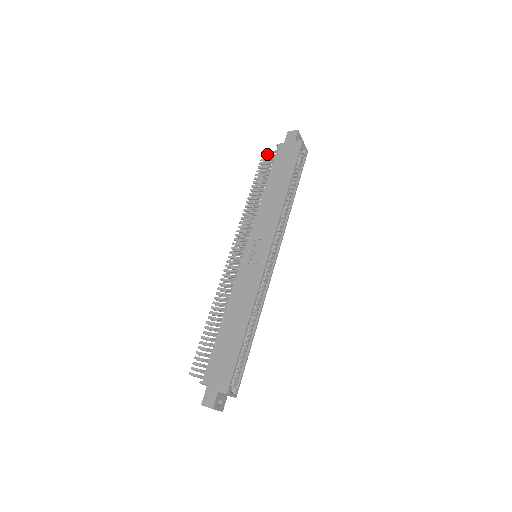
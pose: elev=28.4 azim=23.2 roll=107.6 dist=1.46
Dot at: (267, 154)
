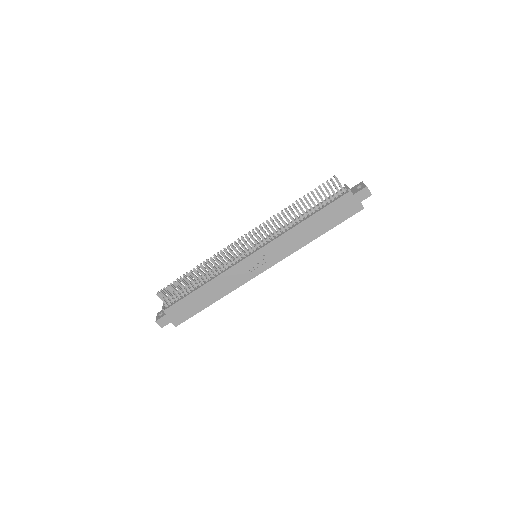
Dot at: (337, 178)
